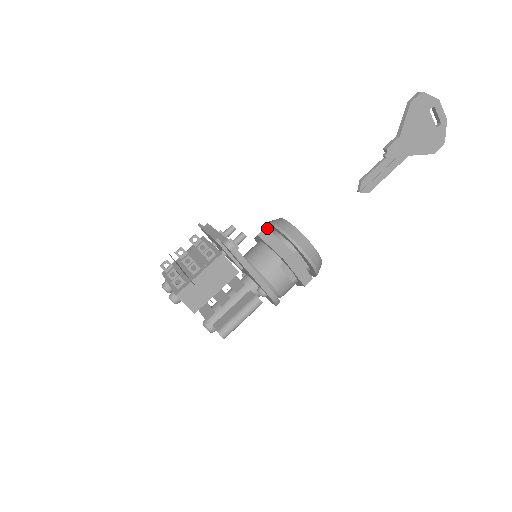
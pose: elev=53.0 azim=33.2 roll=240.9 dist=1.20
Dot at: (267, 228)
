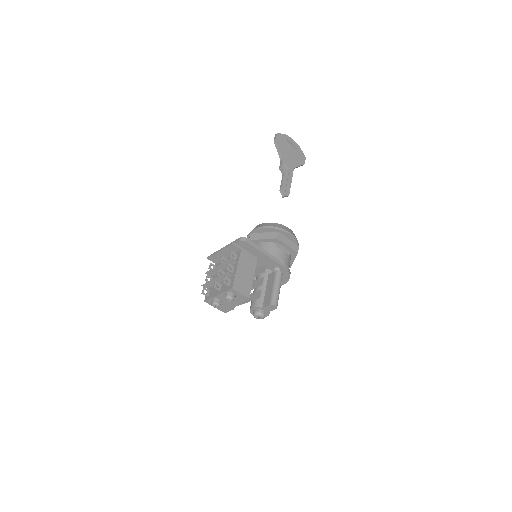
Dot at: occluded
